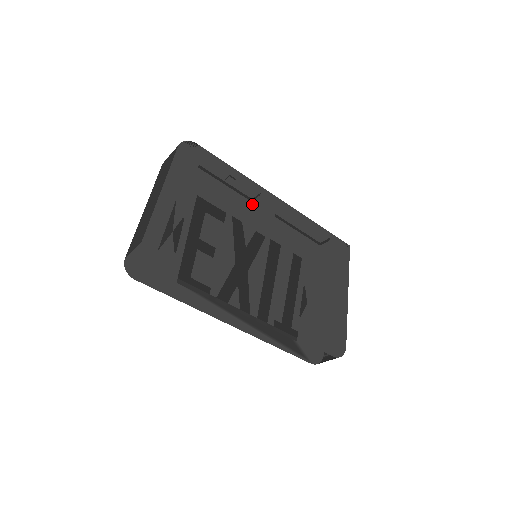
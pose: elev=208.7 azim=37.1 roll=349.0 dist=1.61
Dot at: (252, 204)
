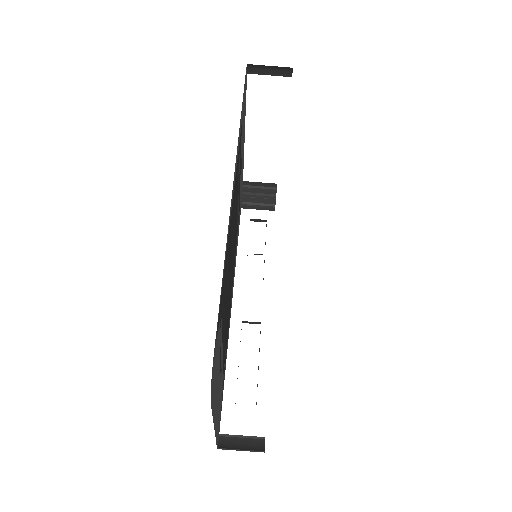
Dot at: occluded
